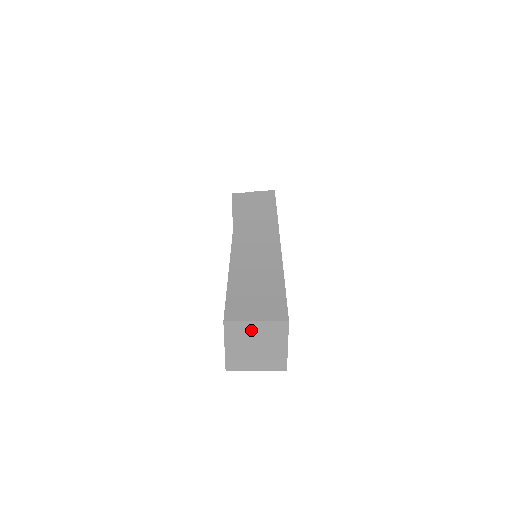
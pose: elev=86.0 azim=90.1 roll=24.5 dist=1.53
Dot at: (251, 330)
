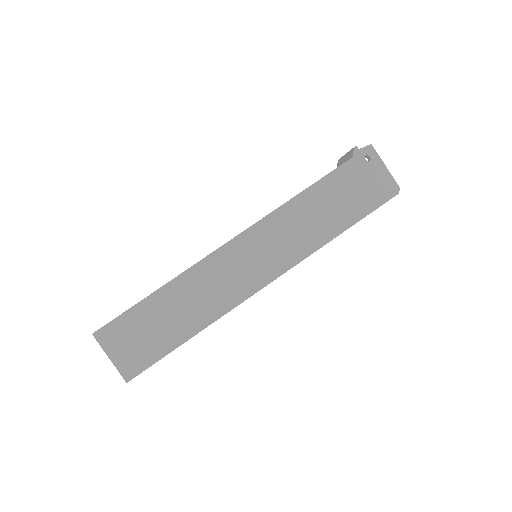
Dot at: occluded
